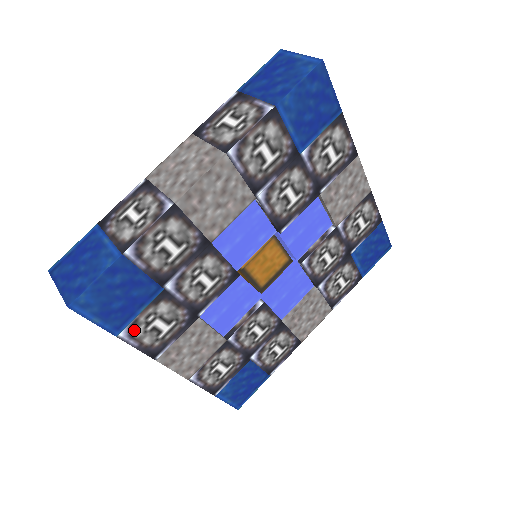
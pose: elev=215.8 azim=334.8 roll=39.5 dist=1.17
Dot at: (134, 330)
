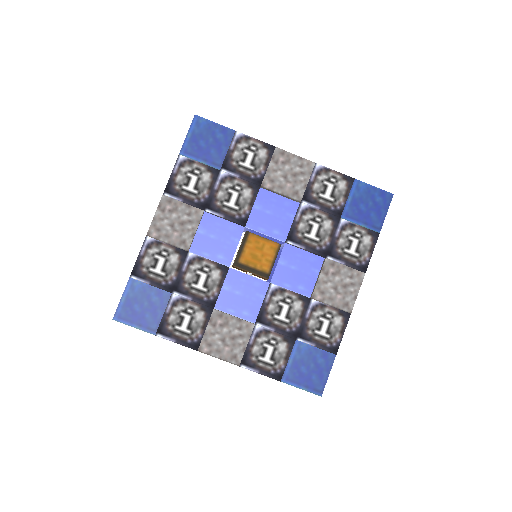
Dot at: (186, 164)
